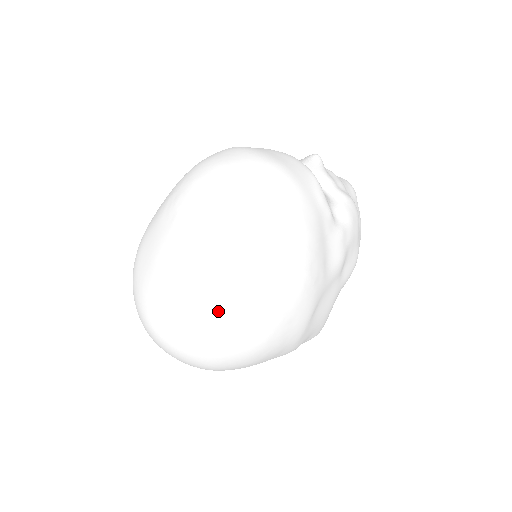
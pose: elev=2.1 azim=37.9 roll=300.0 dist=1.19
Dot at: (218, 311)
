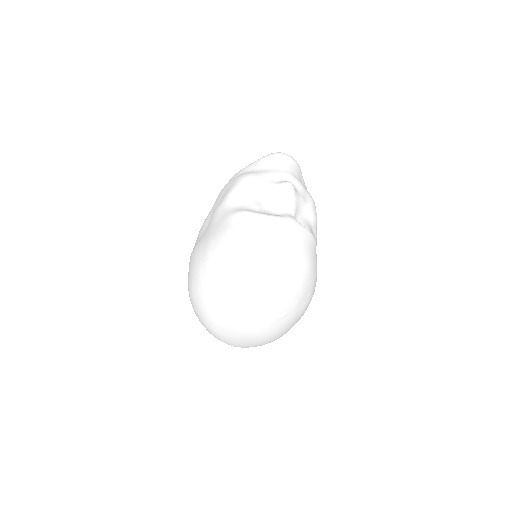
Dot at: occluded
